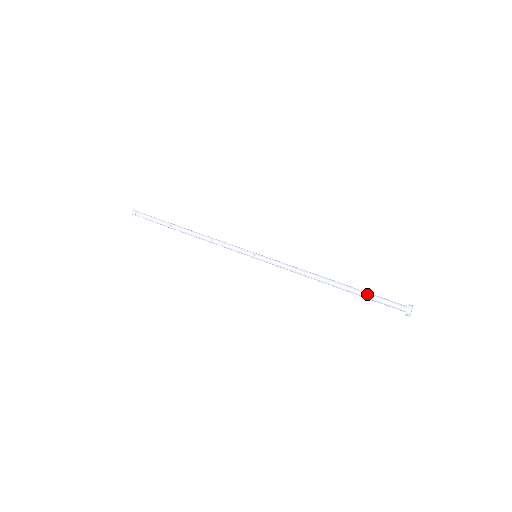
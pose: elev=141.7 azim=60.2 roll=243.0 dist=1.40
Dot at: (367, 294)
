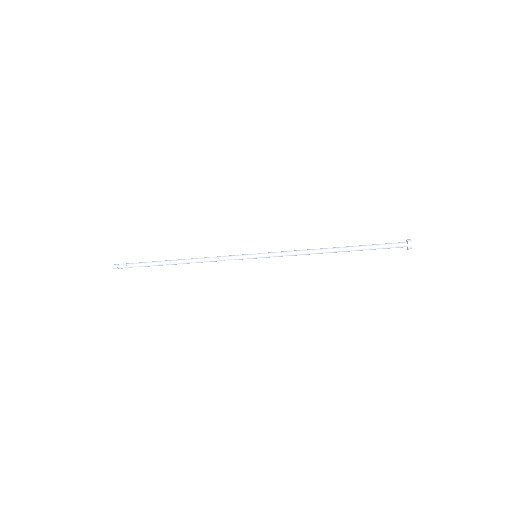
Dot at: (369, 245)
